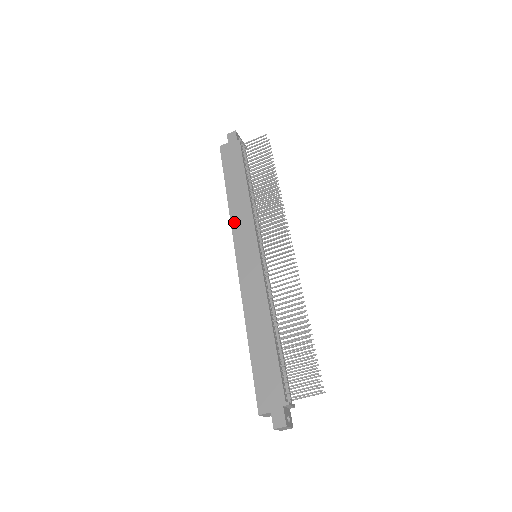
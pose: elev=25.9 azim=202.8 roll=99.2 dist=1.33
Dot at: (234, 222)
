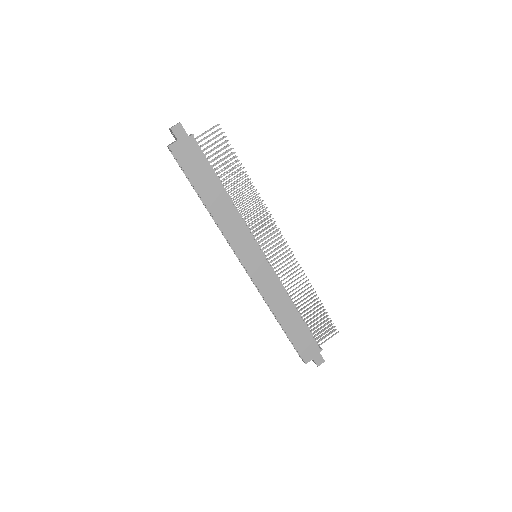
Dot at: (228, 234)
